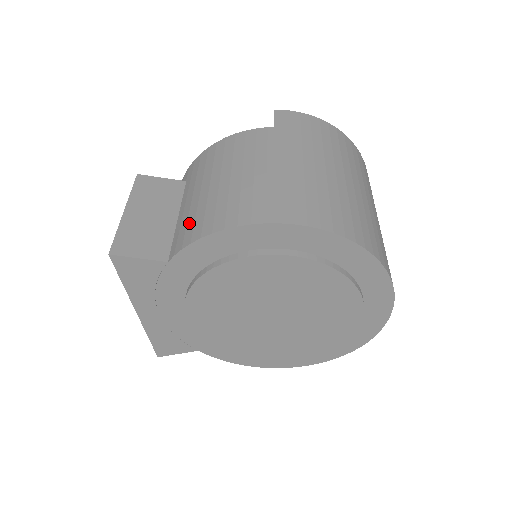
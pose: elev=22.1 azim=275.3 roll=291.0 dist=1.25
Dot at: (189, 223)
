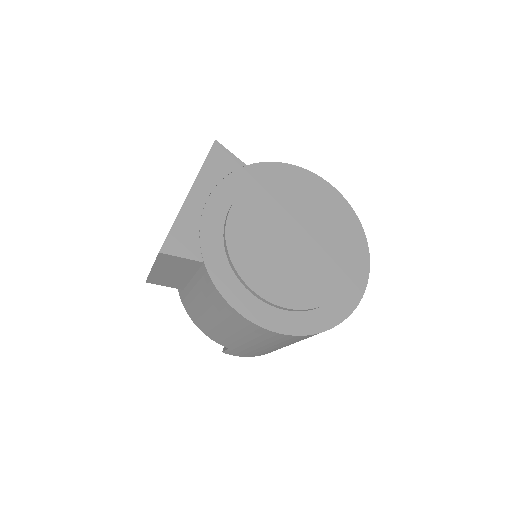
Dot at: occluded
